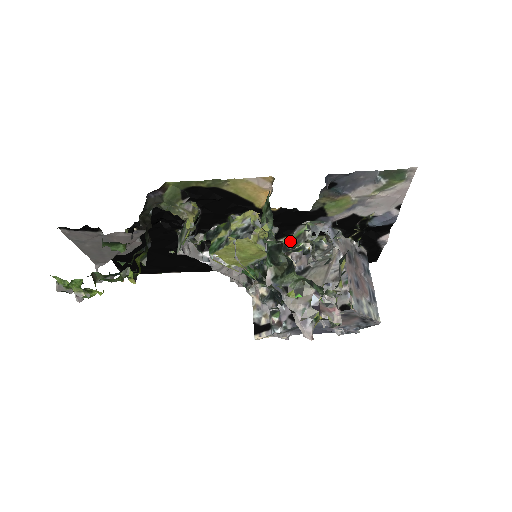
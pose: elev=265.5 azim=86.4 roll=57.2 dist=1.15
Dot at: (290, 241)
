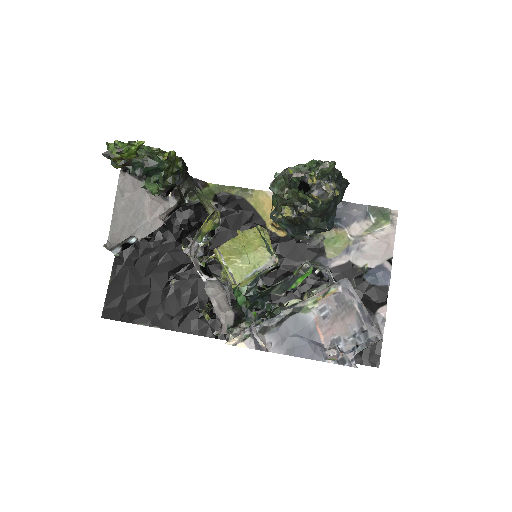
Dot at: occluded
